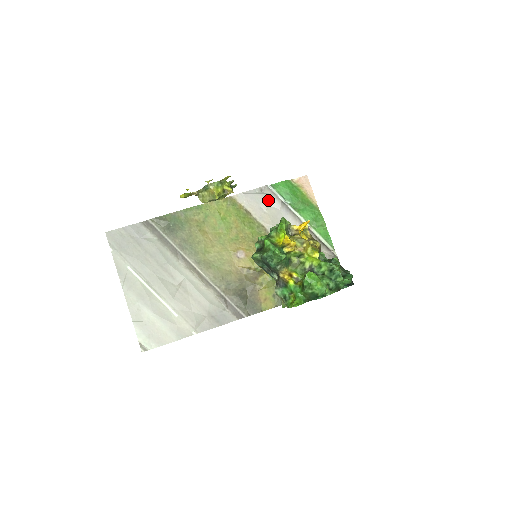
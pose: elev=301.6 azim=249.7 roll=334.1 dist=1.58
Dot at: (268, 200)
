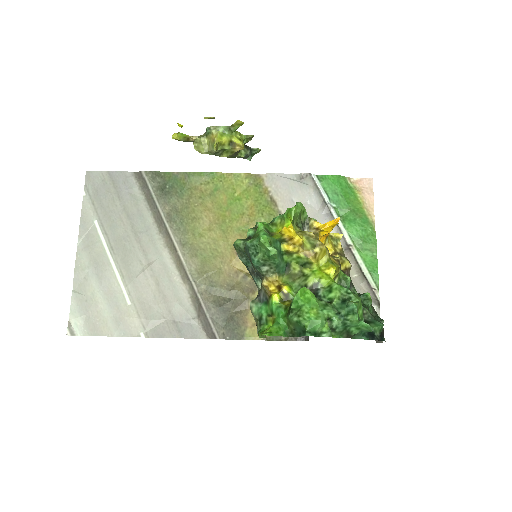
Dot at: (306, 193)
